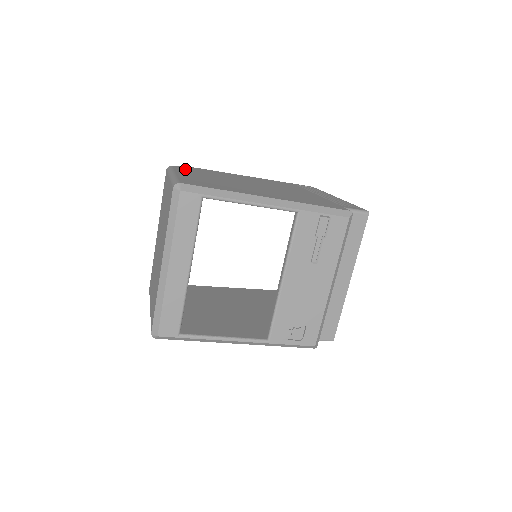
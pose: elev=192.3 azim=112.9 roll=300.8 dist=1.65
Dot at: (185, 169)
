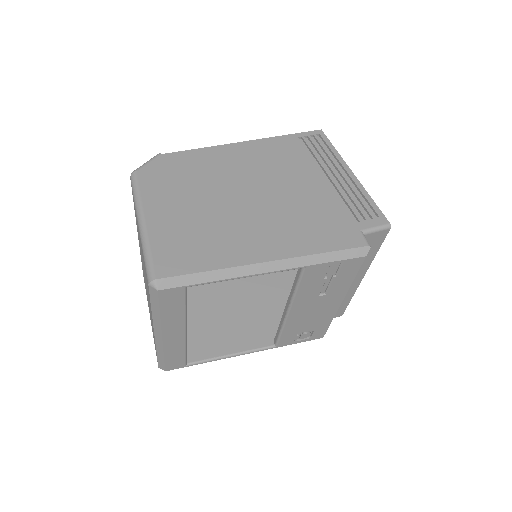
Dot at: (154, 180)
